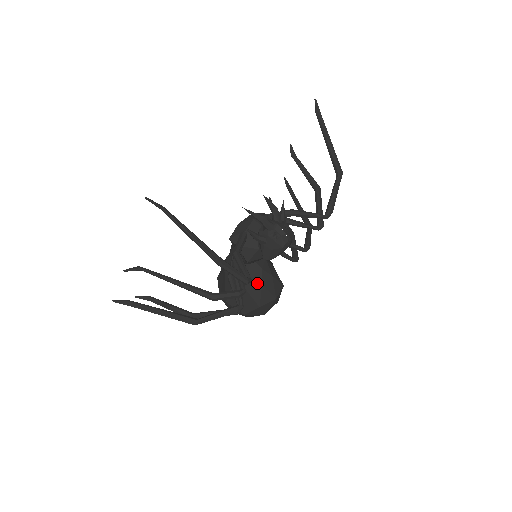
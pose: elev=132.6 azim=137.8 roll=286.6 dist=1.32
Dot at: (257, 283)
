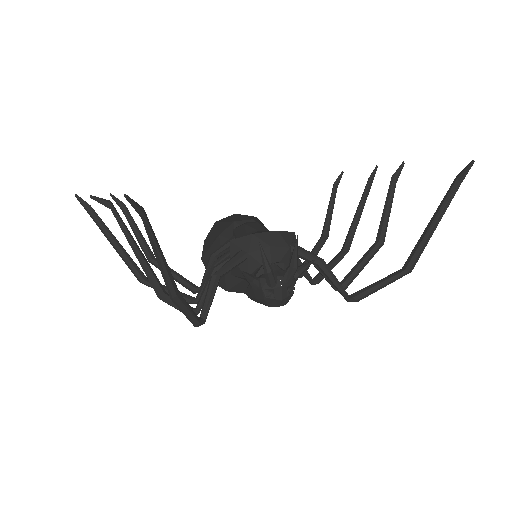
Dot at: occluded
